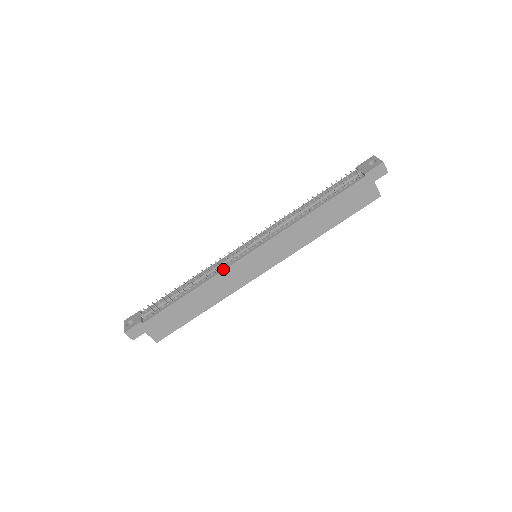
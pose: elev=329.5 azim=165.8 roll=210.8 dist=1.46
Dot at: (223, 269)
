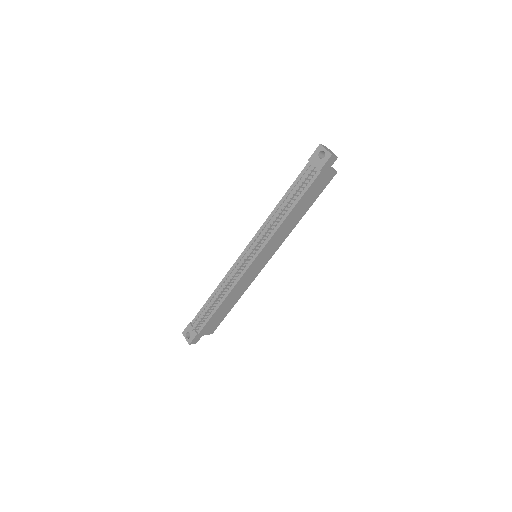
Dot at: (238, 280)
